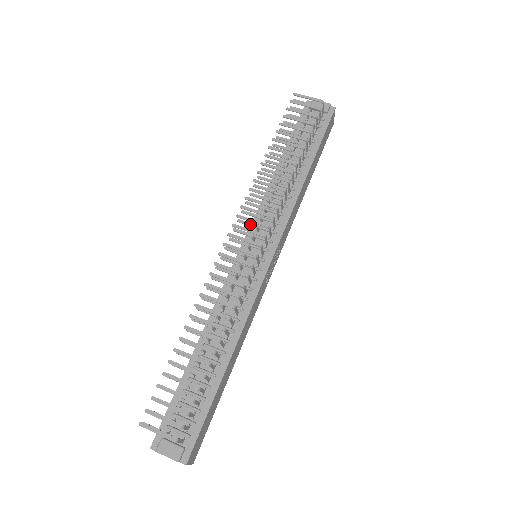
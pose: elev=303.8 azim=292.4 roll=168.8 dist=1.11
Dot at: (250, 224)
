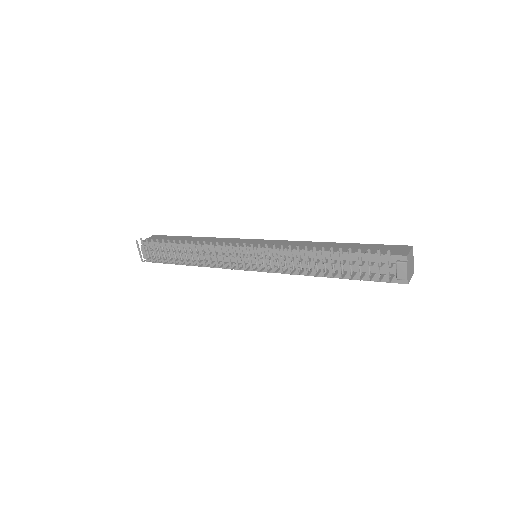
Dot at: (260, 254)
